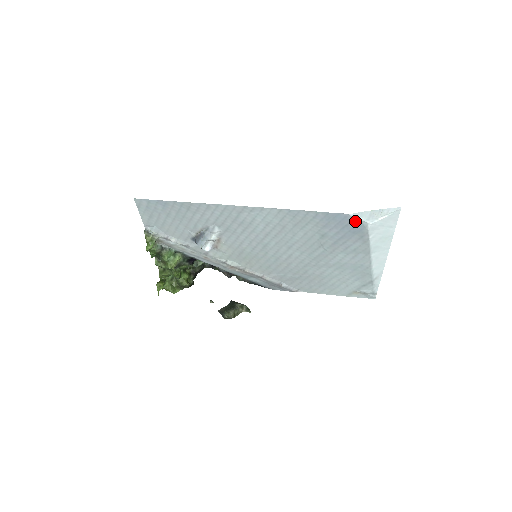
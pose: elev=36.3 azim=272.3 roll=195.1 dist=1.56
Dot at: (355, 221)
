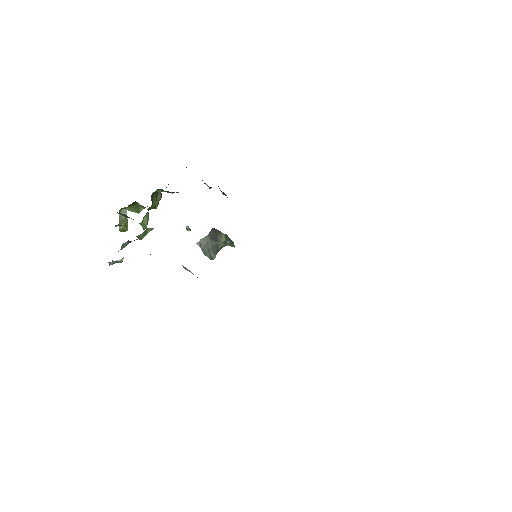
Dot at: occluded
